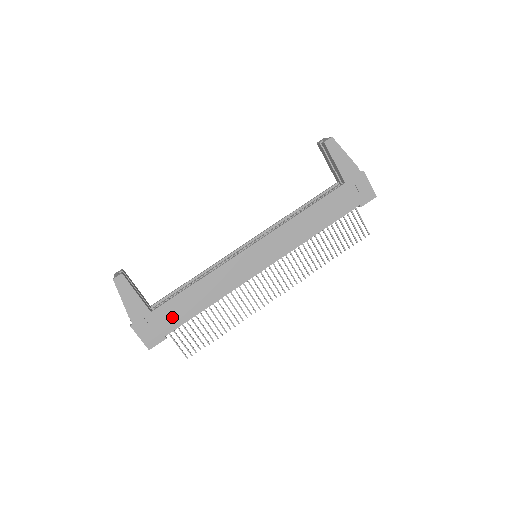
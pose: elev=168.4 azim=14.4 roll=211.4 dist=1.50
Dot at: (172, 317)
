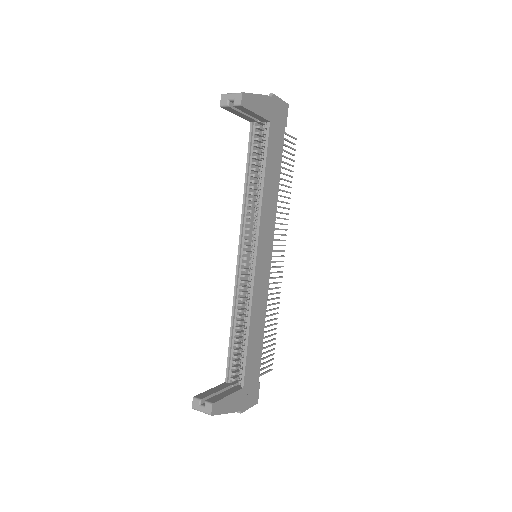
Dot at: (254, 369)
